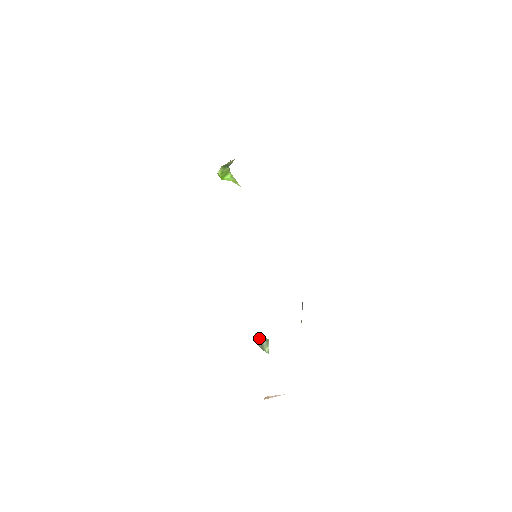
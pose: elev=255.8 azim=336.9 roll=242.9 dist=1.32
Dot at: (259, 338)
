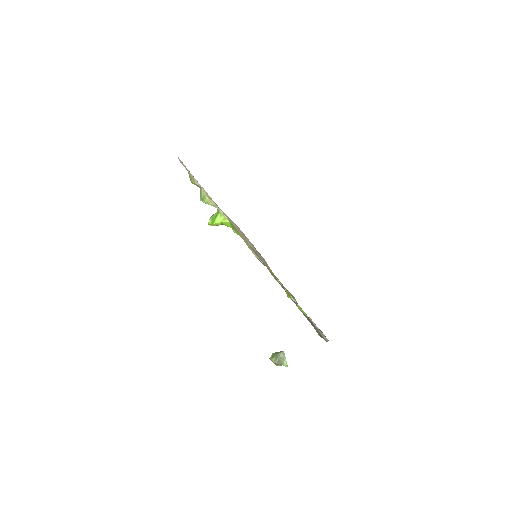
Dot at: (275, 354)
